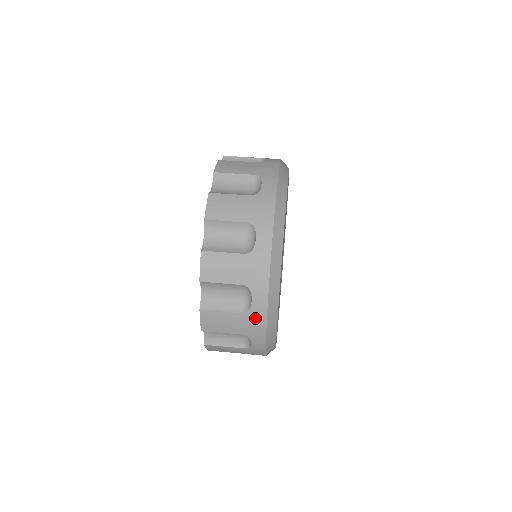
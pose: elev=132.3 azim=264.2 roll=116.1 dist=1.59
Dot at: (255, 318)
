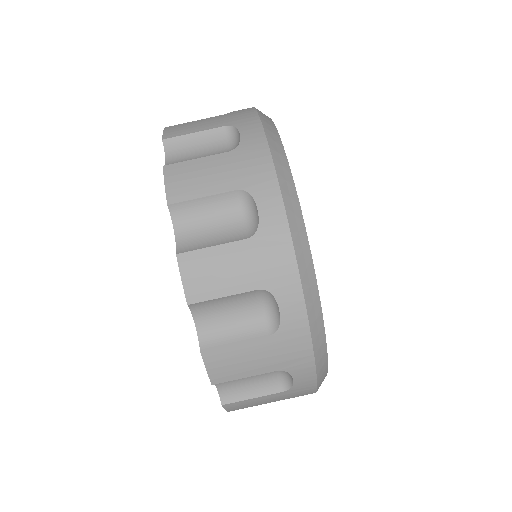
Dot at: (292, 338)
